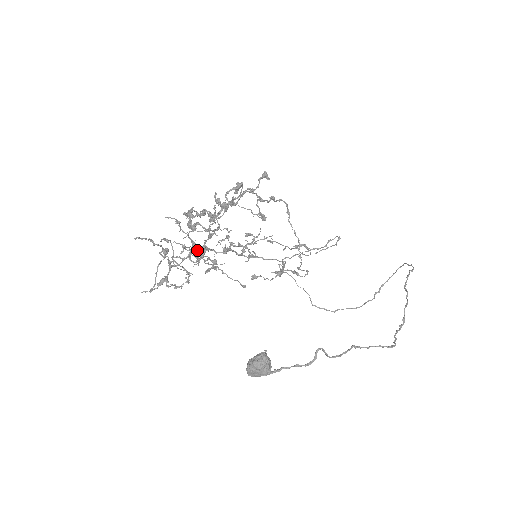
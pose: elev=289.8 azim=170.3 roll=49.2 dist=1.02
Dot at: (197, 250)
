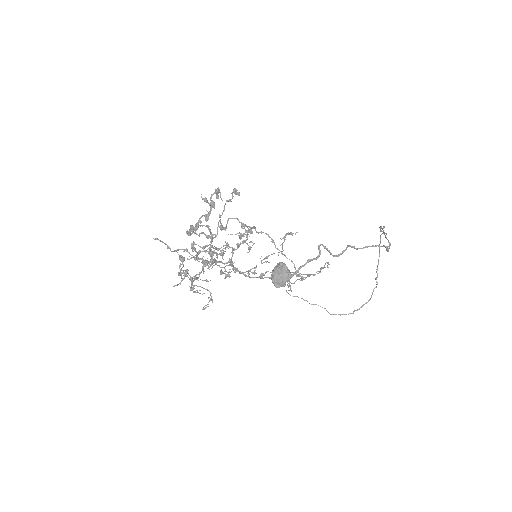
Dot at: (205, 246)
